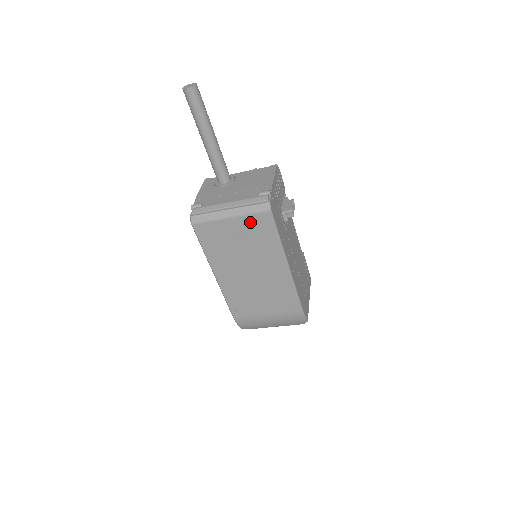
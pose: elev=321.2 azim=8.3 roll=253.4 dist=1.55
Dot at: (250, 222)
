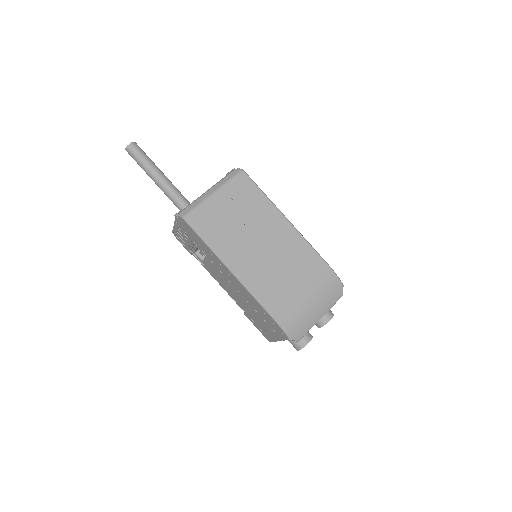
Dot at: (233, 189)
